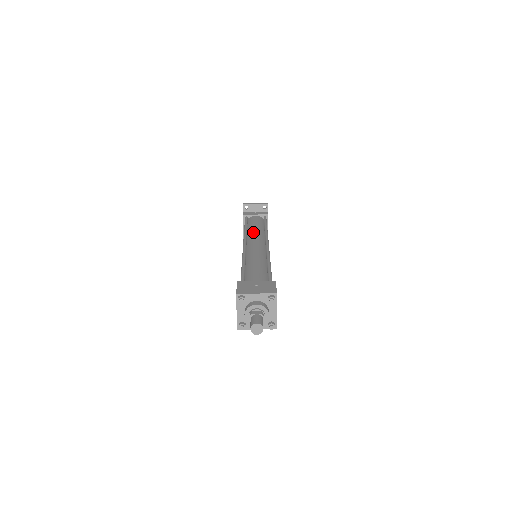
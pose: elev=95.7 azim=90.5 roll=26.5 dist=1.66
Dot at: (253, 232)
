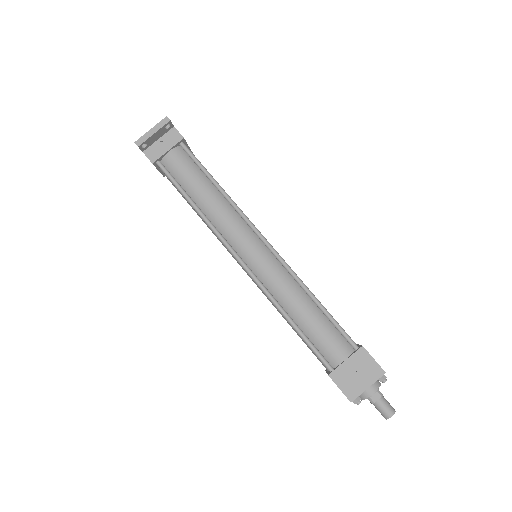
Dot at: (220, 219)
